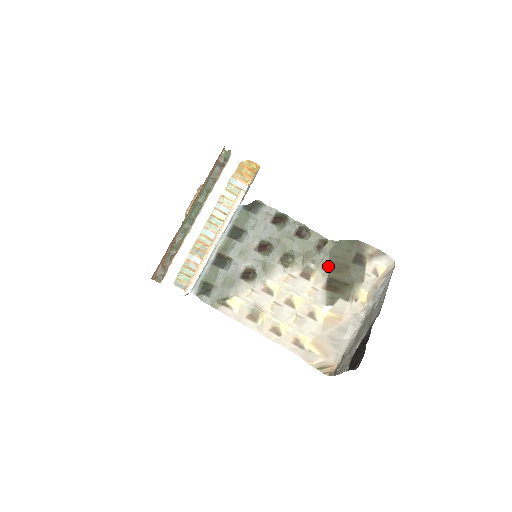
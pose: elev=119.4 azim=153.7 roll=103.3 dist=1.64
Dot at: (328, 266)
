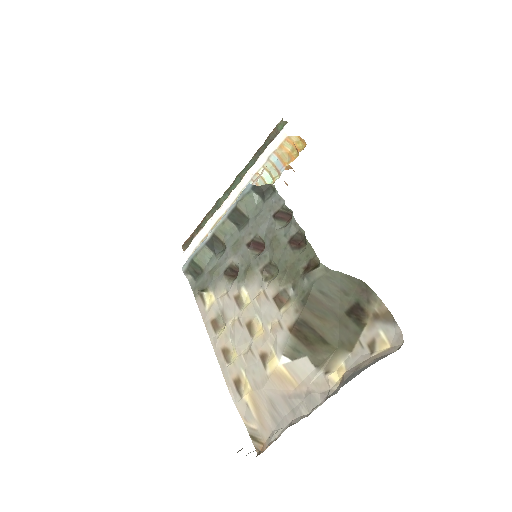
Dot at: (306, 301)
